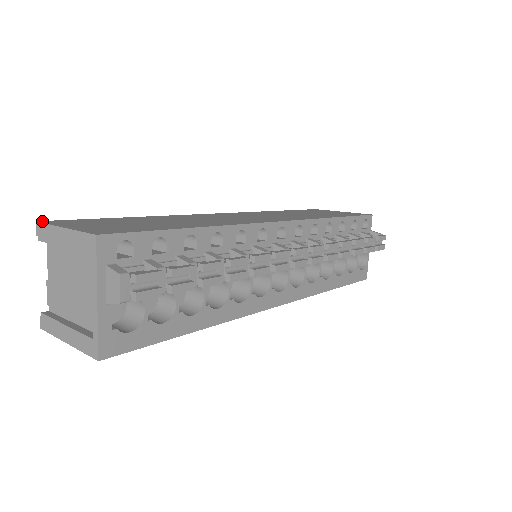
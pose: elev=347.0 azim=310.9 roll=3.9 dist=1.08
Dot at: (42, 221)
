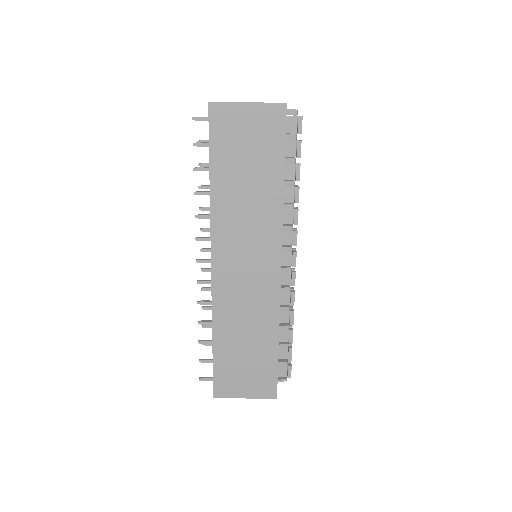
Dot at: occluded
